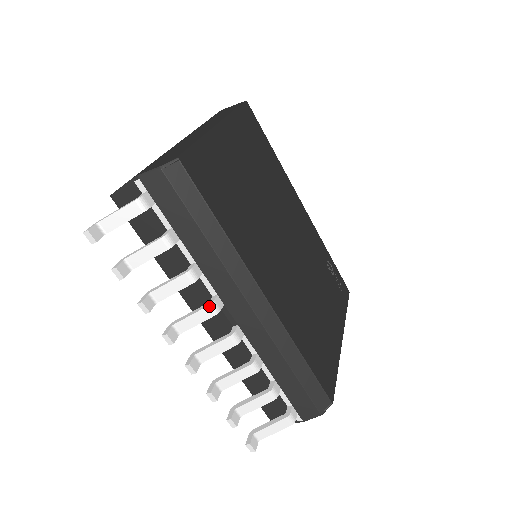
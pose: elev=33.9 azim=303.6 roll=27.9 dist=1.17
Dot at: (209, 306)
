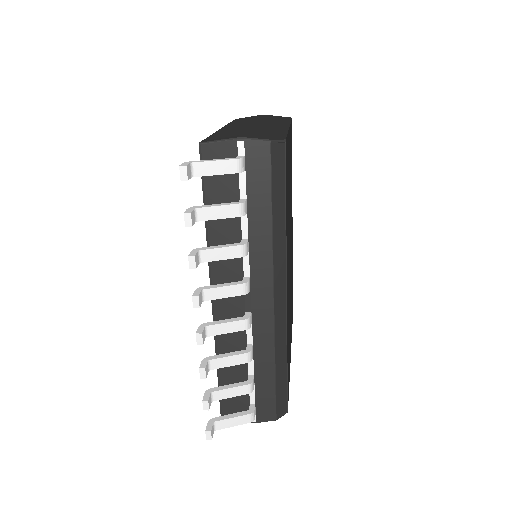
Dot at: (244, 284)
